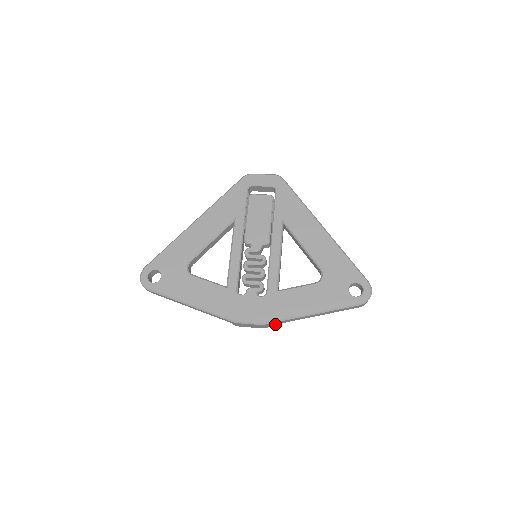
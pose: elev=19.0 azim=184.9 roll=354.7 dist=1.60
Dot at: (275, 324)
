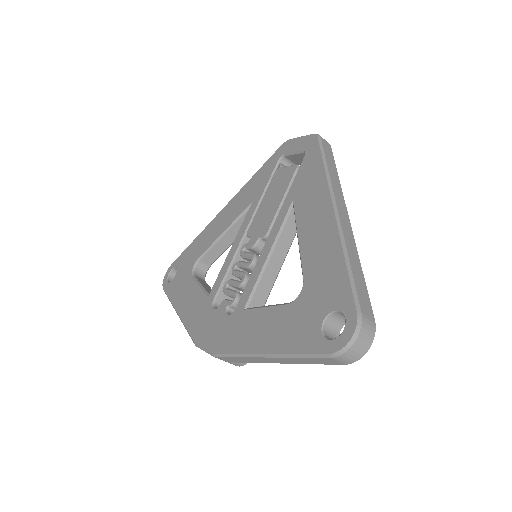
Dot at: (238, 361)
